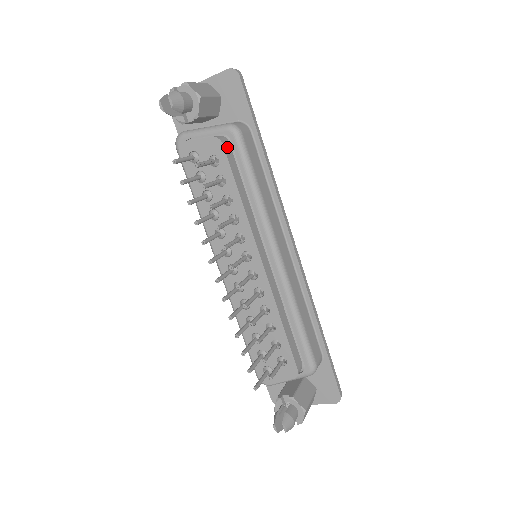
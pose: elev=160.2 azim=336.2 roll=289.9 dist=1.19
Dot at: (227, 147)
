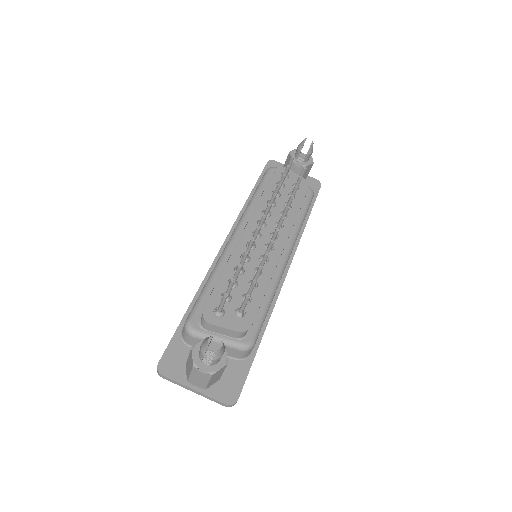
Dot at: occluded
